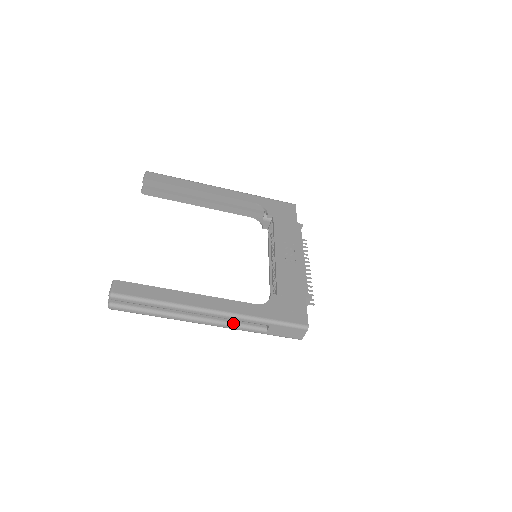
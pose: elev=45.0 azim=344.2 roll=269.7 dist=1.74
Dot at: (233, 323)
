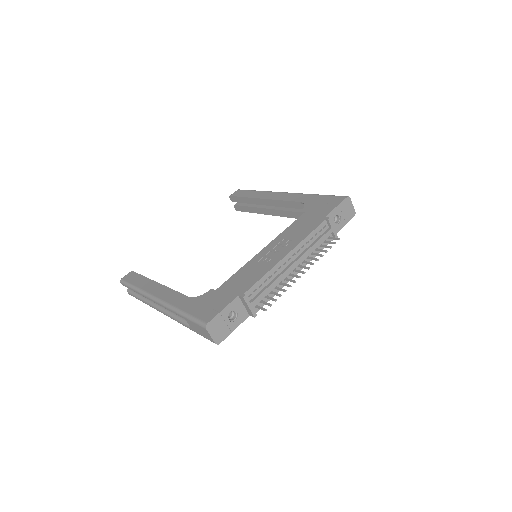
Dot at: (174, 314)
